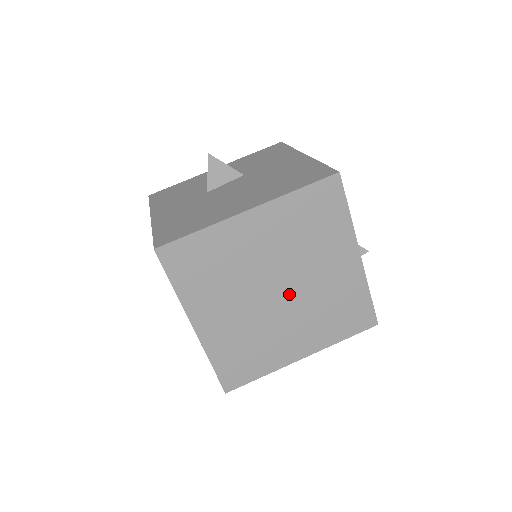
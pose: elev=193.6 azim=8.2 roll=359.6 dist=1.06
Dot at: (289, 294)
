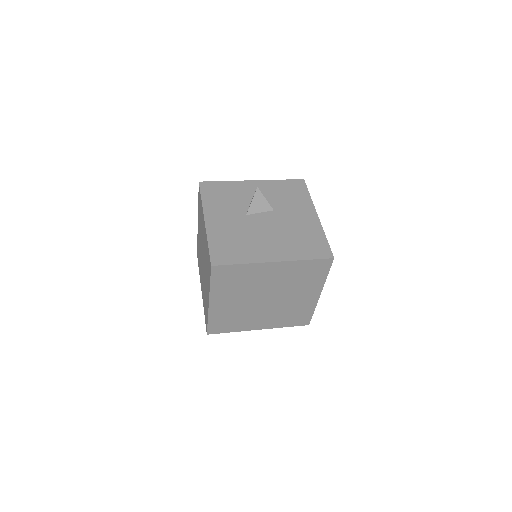
Dot at: (271, 302)
